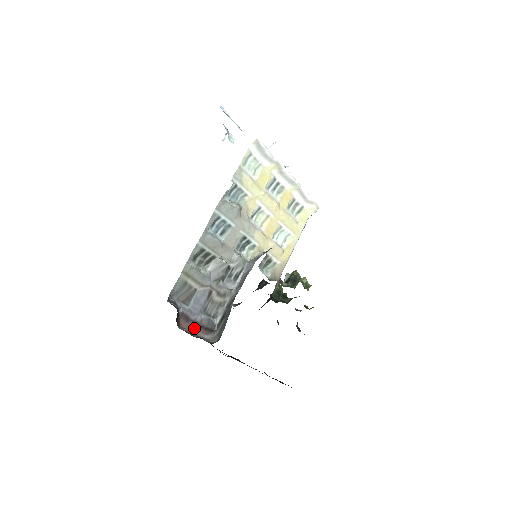
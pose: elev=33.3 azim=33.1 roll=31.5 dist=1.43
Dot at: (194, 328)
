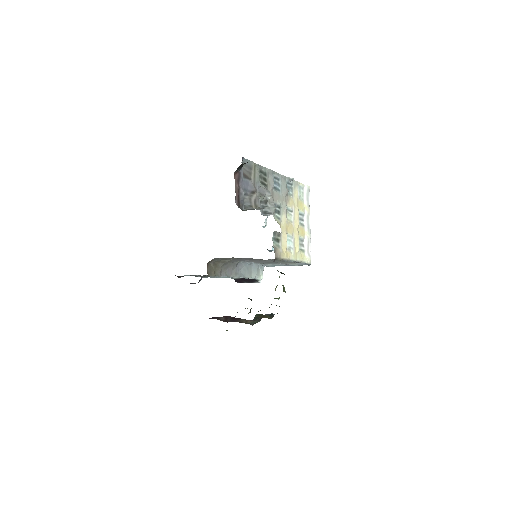
Dot at: (236, 189)
